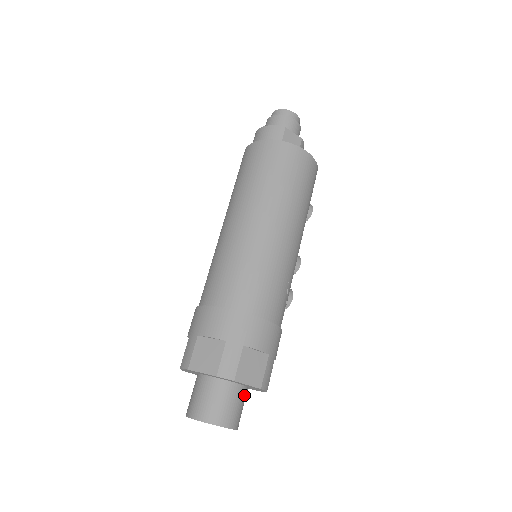
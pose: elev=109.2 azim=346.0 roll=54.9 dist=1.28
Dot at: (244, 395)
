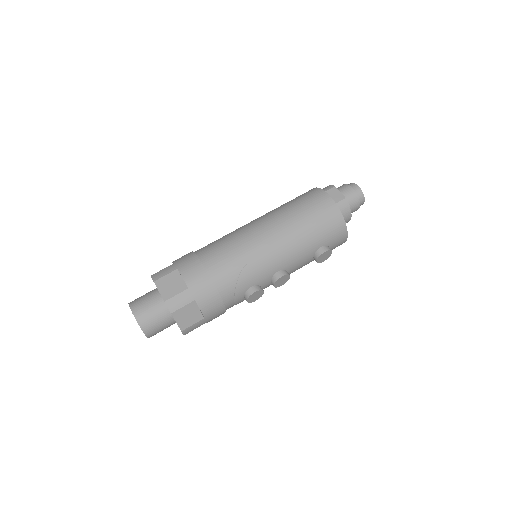
Dot at: (162, 311)
